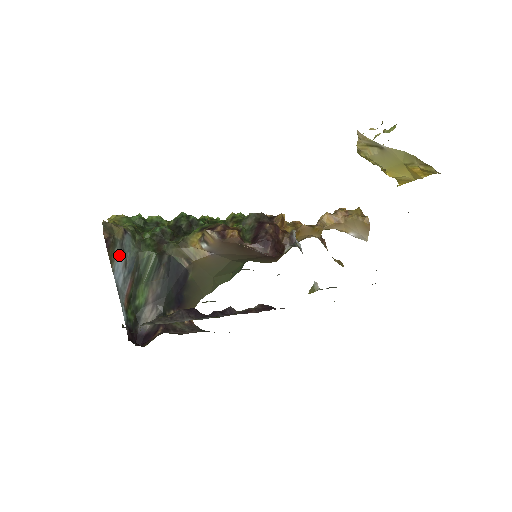
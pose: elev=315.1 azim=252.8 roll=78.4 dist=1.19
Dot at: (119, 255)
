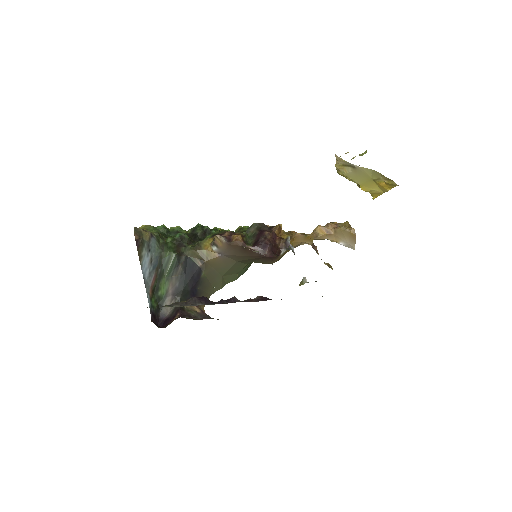
Dot at: (146, 253)
